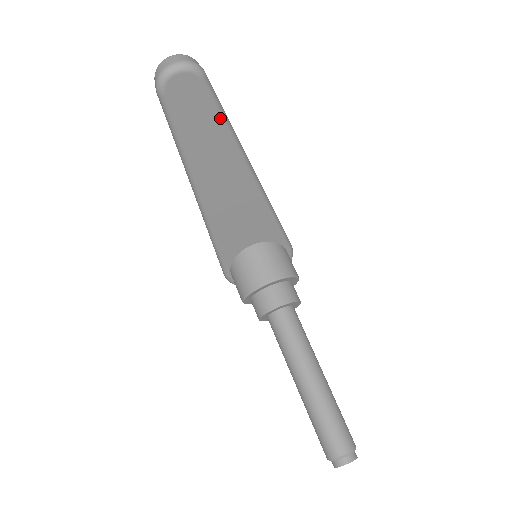
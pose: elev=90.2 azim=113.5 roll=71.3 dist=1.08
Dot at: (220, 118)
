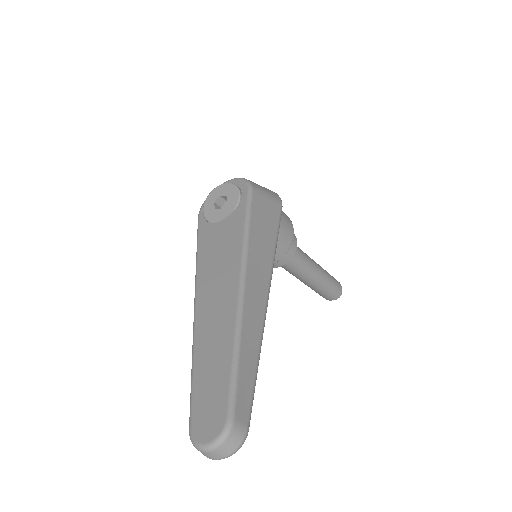
Dot at: occluded
